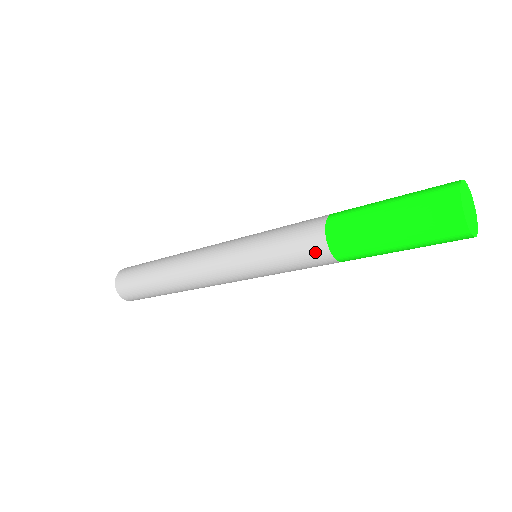
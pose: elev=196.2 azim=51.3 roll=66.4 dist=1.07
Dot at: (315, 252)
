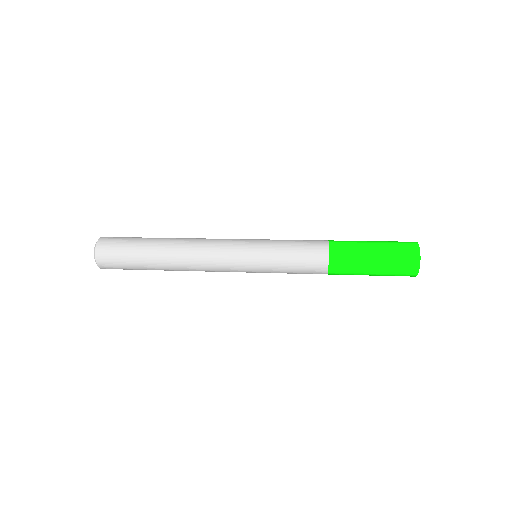
Dot at: occluded
